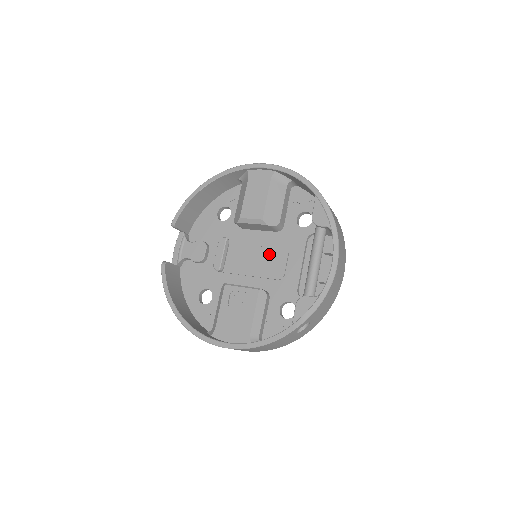
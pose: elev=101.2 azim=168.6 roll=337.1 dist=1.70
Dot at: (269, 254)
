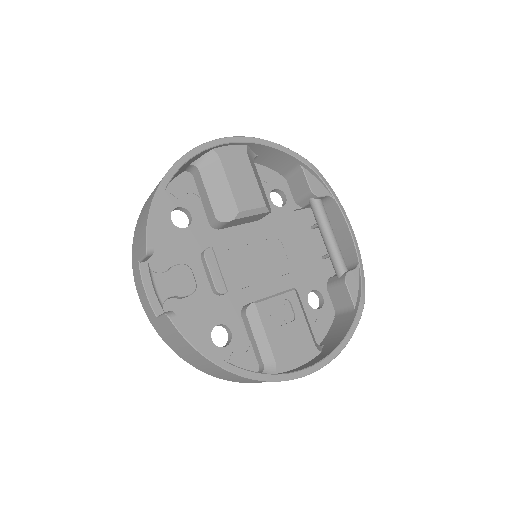
Dot at: (267, 248)
